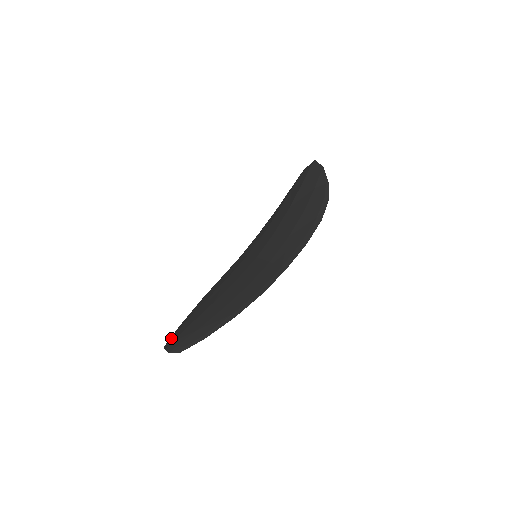
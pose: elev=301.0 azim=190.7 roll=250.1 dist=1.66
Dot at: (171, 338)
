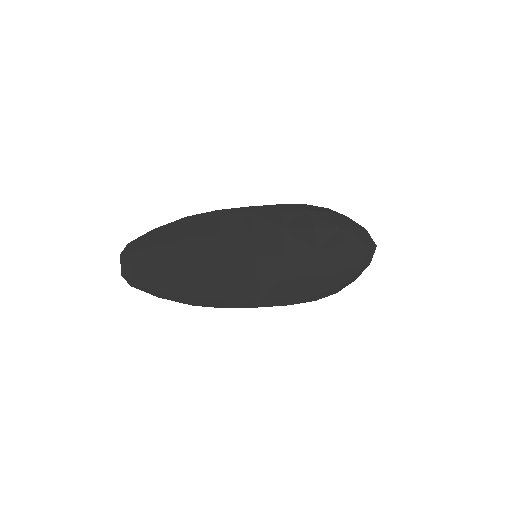
Dot at: (133, 254)
